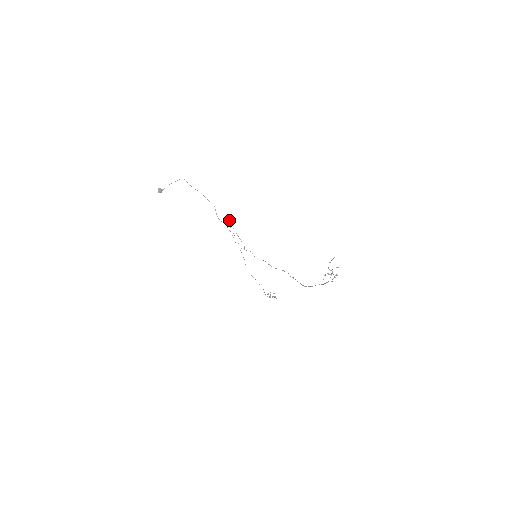
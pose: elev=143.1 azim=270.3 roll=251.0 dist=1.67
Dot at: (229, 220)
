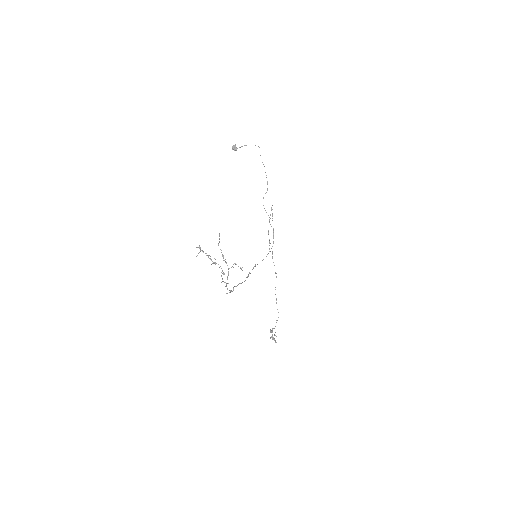
Dot at: occluded
